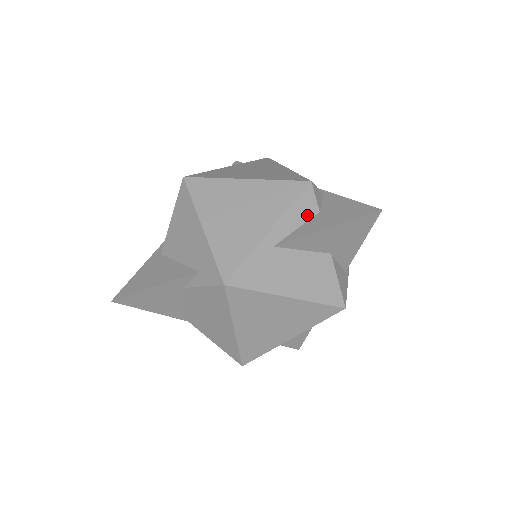
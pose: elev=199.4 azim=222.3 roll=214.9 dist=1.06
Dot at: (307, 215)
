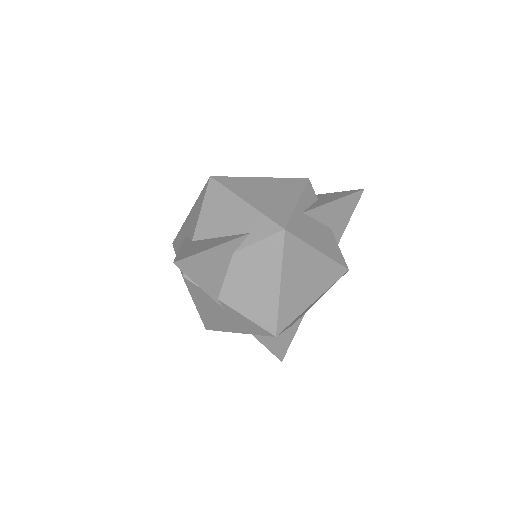
Dot at: (313, 199)
